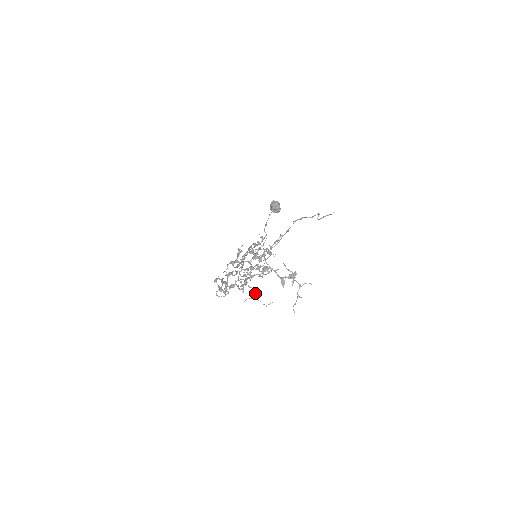
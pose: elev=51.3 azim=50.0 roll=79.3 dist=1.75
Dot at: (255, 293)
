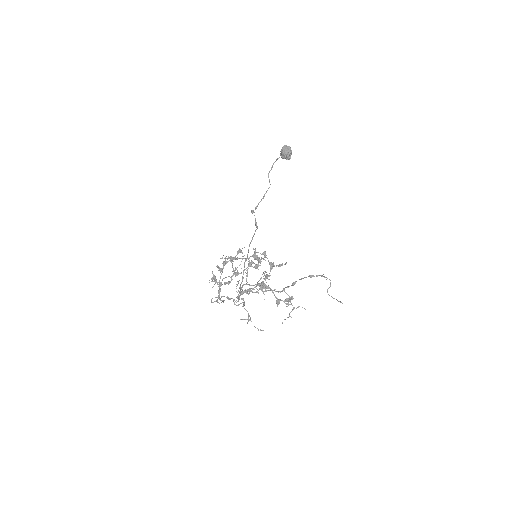
Dot at: (250, 319)
